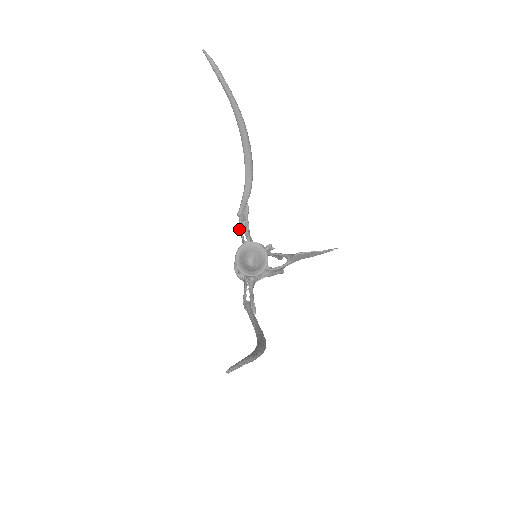
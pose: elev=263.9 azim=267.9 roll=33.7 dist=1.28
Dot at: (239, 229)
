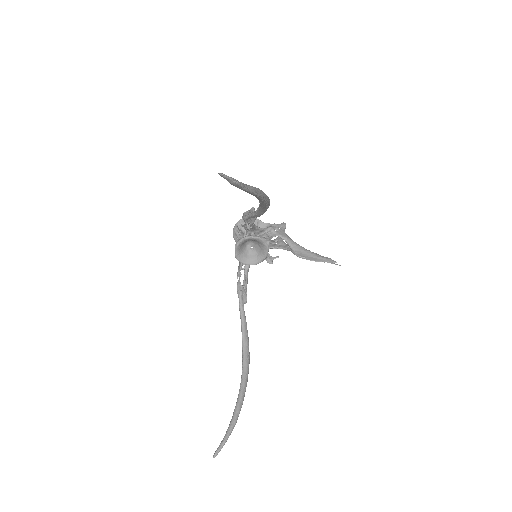
Dot at: occluded
